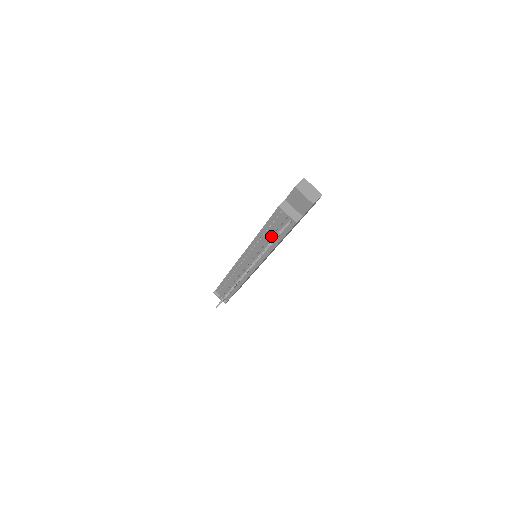
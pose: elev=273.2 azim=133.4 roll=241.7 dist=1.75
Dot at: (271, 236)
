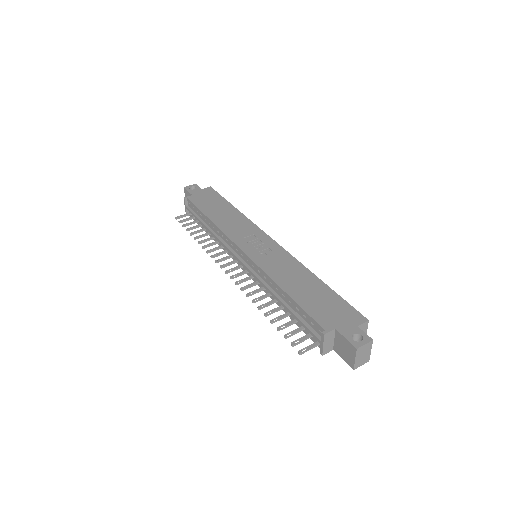
Dot at: (289, 312)
